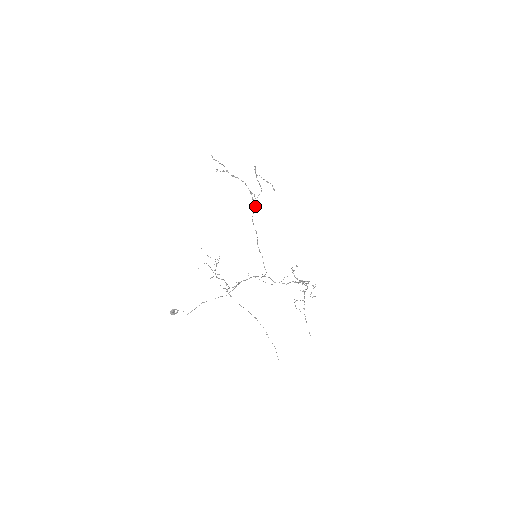
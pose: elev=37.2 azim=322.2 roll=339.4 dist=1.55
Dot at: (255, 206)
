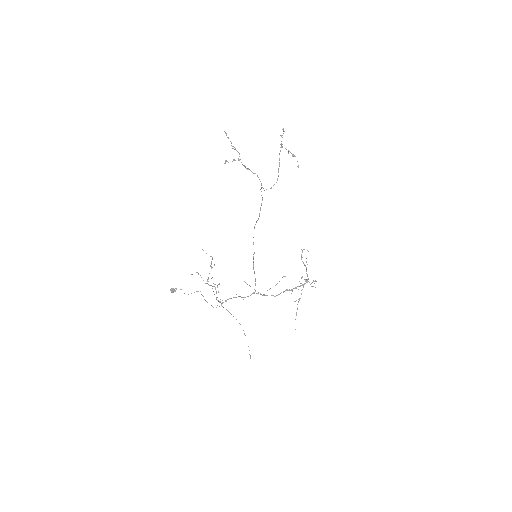
Dot at: (259, 216)
